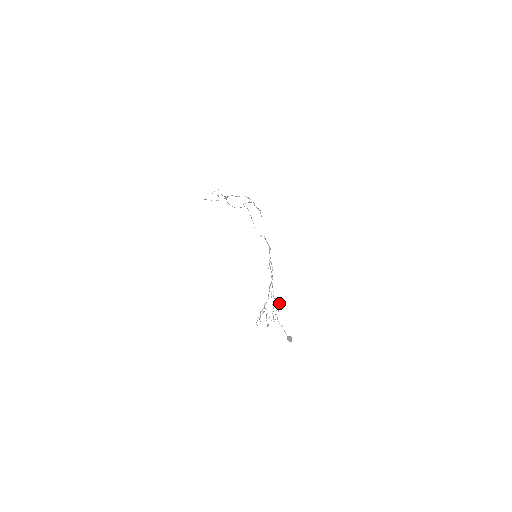
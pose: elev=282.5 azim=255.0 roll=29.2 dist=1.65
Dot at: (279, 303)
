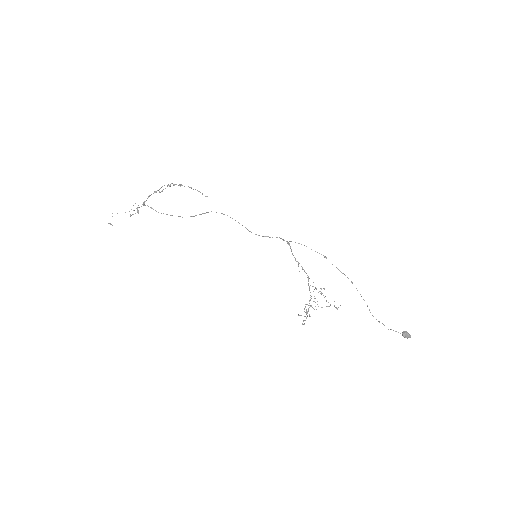
Dot at: (324, 289)
